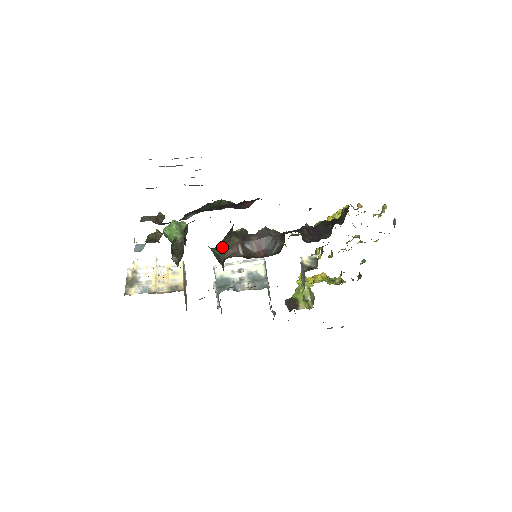
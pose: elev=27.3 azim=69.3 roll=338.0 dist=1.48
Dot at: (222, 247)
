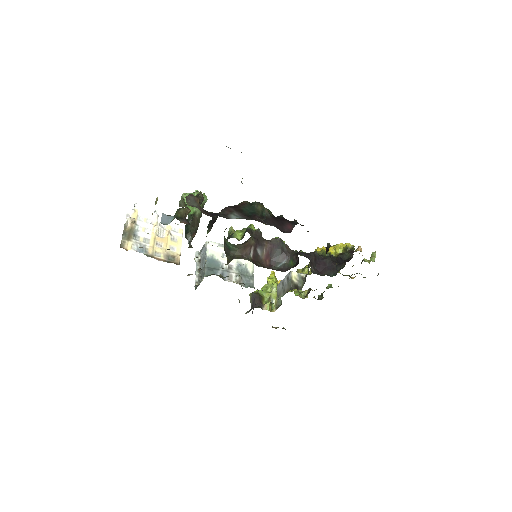
Dot at: (239, 245)
